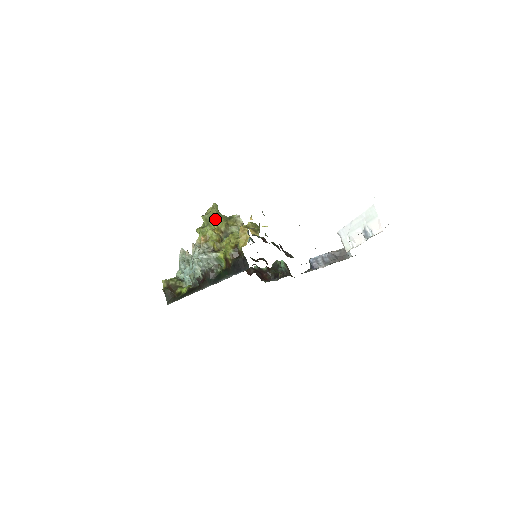
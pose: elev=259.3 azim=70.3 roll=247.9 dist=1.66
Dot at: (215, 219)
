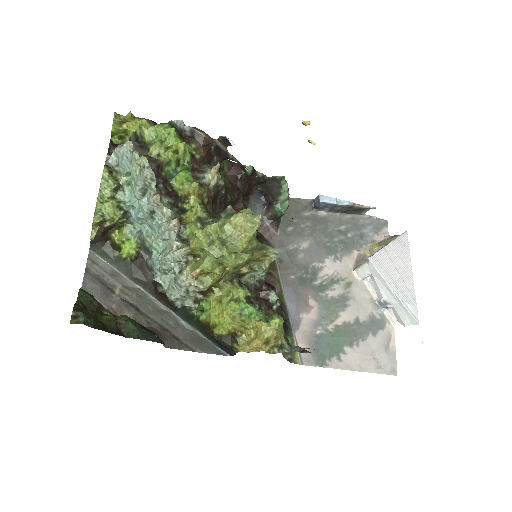
Dot at: occluded
